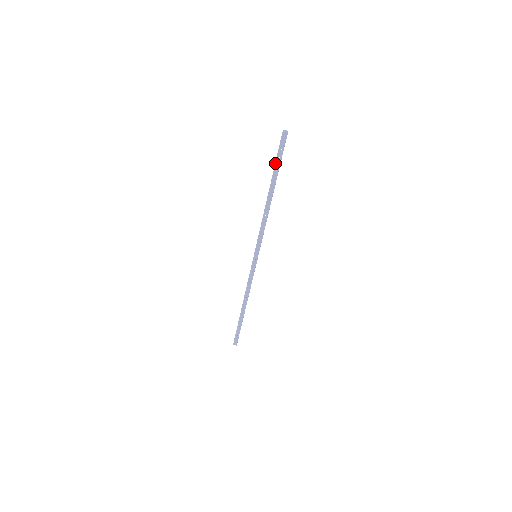
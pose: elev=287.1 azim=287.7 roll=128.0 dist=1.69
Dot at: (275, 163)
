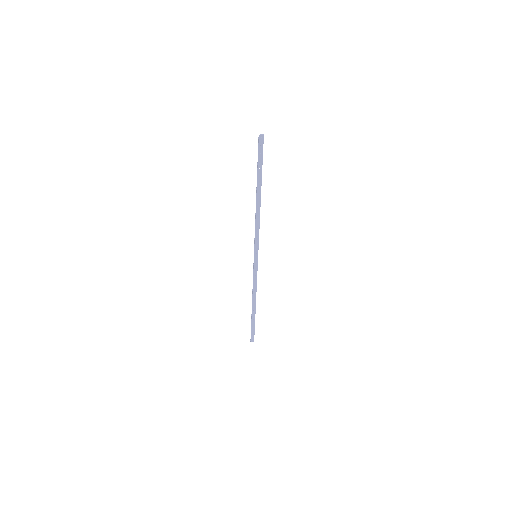
Dot at: (257, 167)
